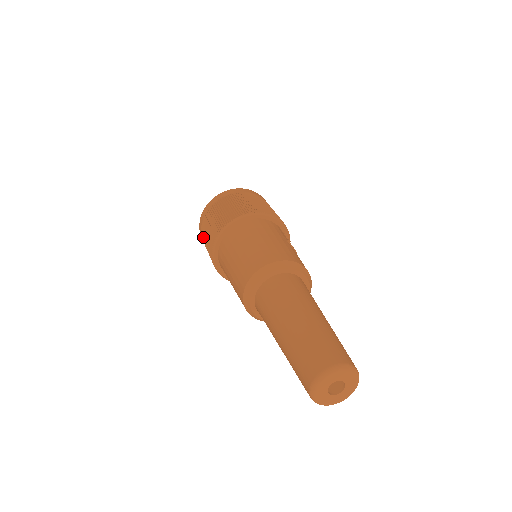
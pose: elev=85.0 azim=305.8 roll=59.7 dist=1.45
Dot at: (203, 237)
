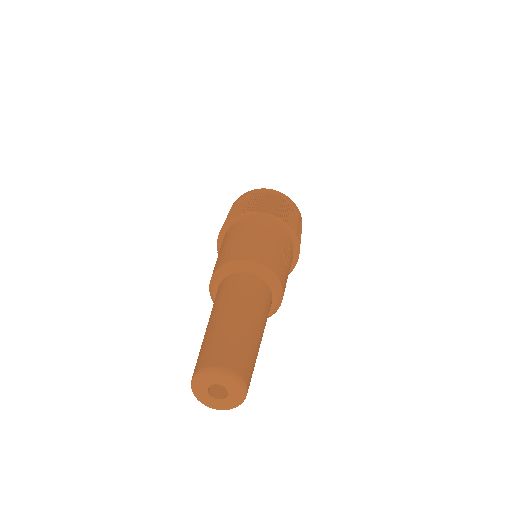
Dot at: occluded
